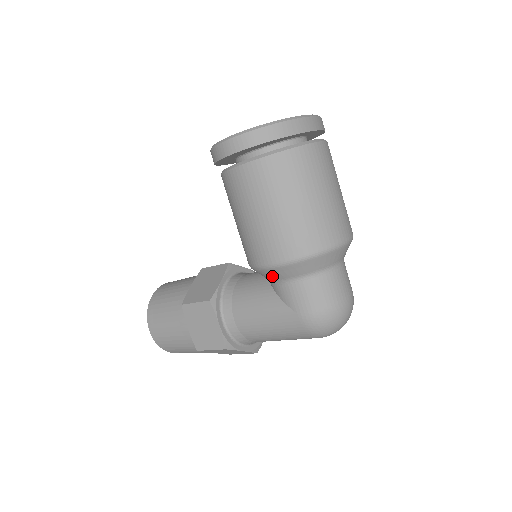
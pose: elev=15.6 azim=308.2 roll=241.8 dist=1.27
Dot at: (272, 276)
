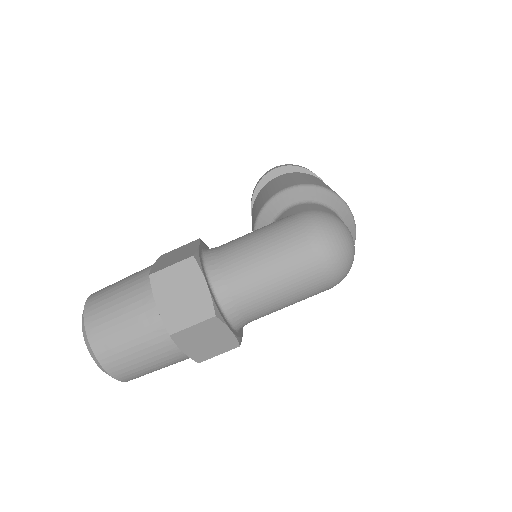
Dot at: (279, 206)
